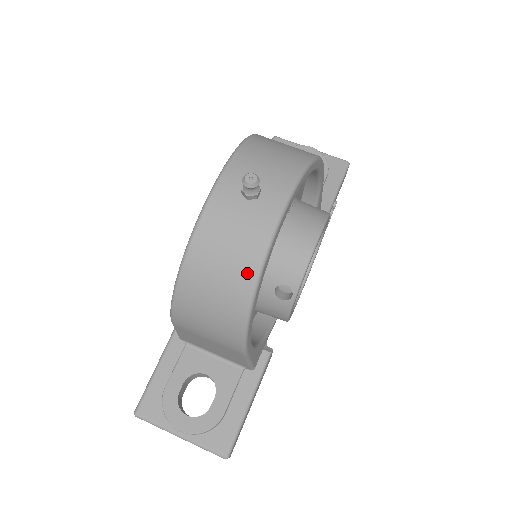
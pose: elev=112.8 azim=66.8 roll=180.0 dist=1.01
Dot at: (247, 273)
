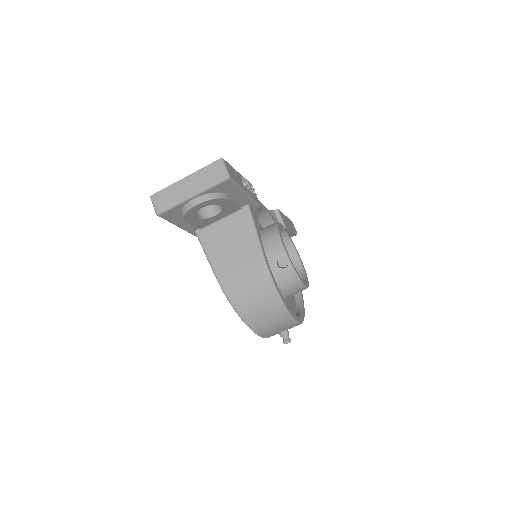
Dot at: occluded
